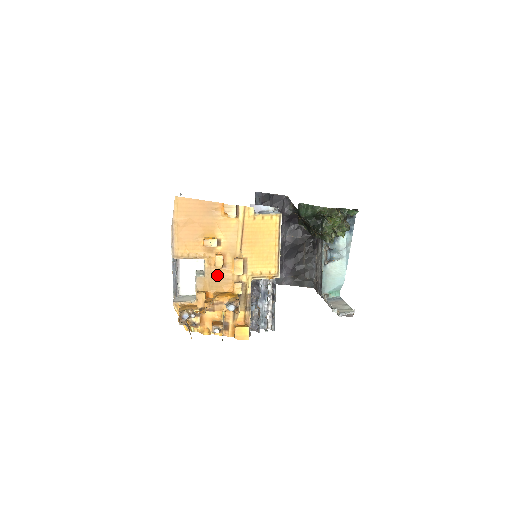
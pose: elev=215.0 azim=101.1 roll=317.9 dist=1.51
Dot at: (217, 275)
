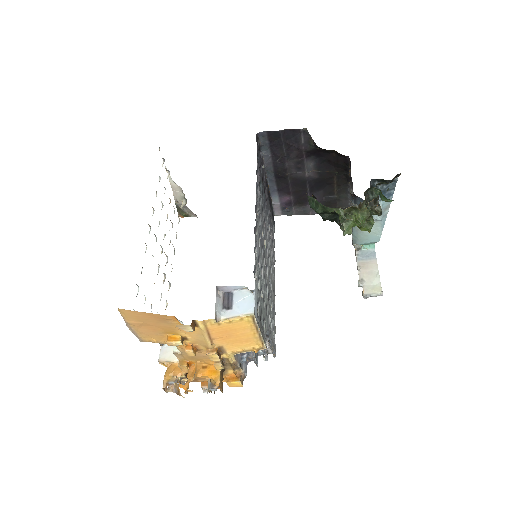
Dot at: occluded
